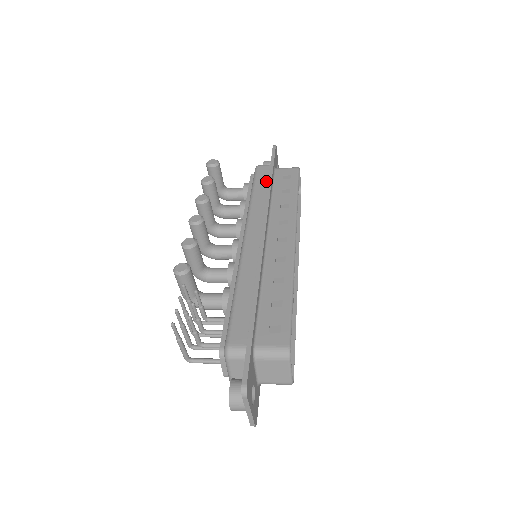
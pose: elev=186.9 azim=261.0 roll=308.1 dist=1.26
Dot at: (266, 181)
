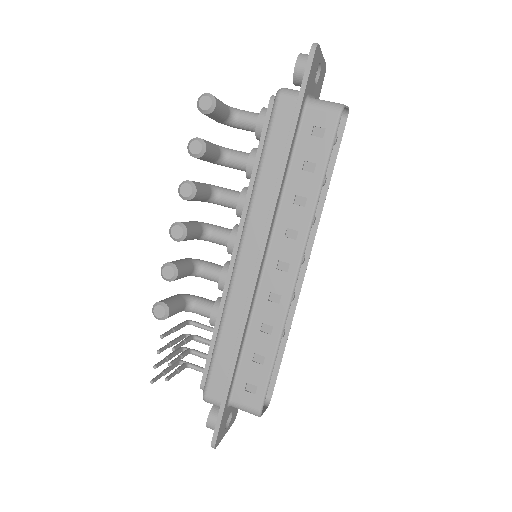
Dot at: (284, 141)
